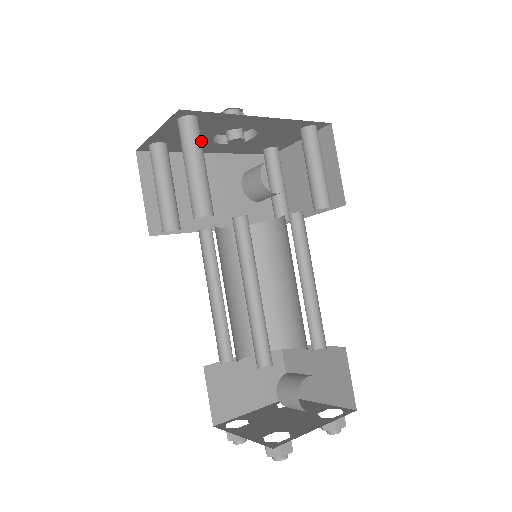
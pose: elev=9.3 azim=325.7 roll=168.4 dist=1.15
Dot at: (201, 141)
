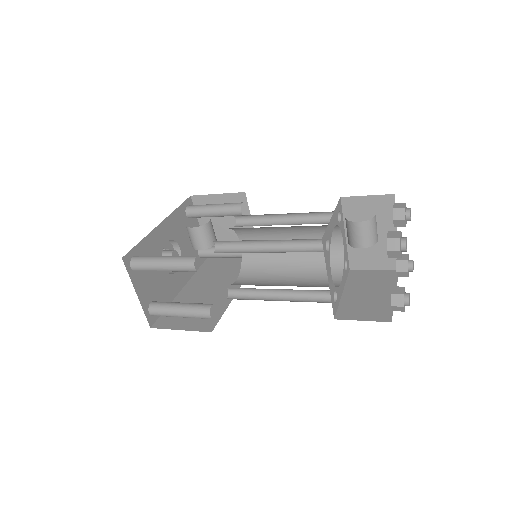
Dot at: (151, 256)
